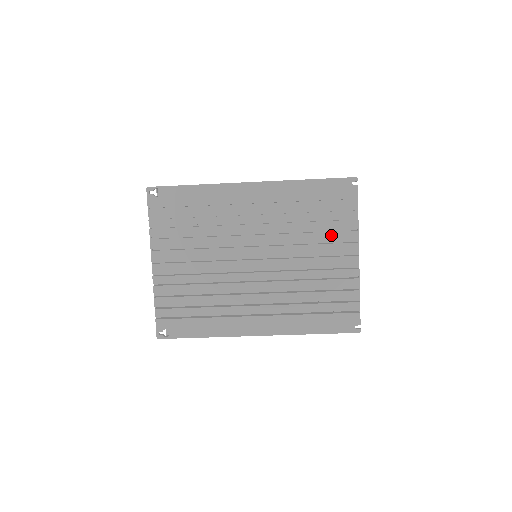
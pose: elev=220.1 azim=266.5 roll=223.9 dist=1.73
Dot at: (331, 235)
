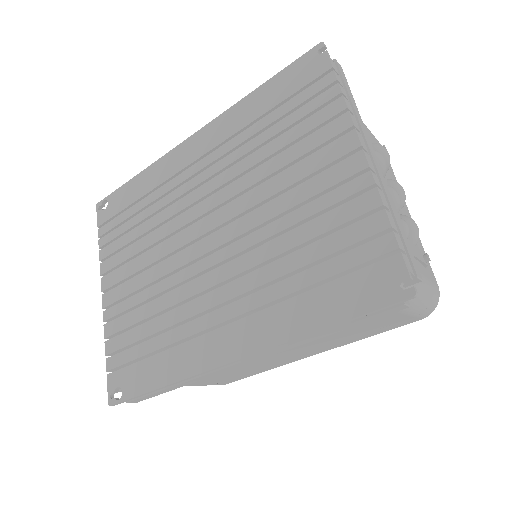
Dot at: (306, 142)
